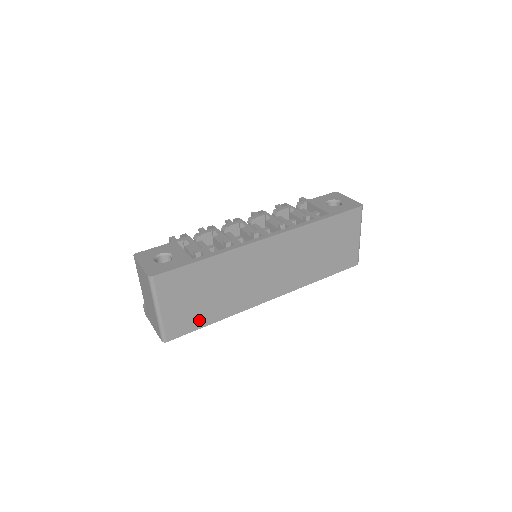
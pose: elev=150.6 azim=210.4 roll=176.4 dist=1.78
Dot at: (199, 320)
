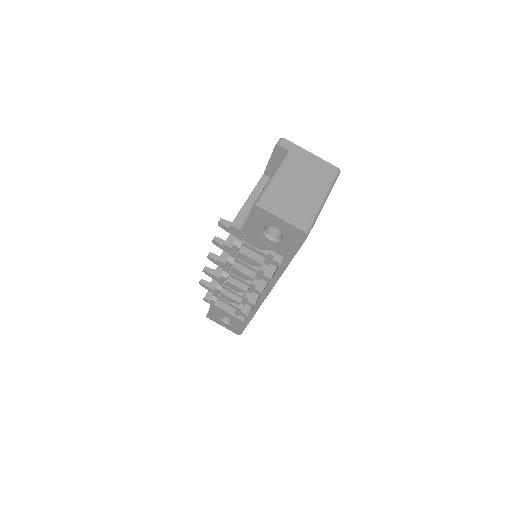
Dot at: occluded
